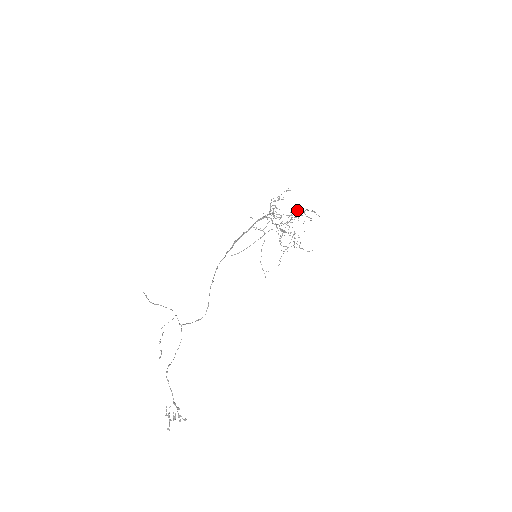
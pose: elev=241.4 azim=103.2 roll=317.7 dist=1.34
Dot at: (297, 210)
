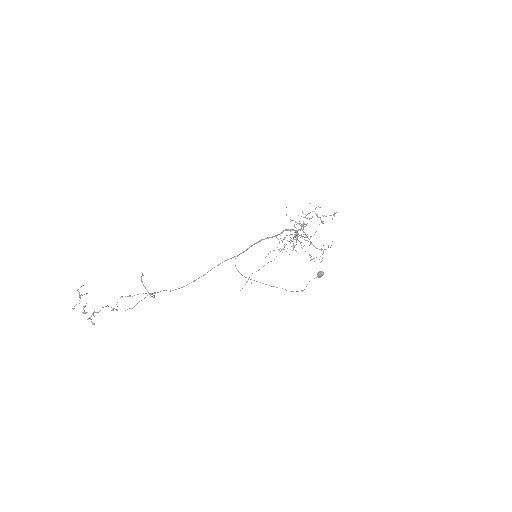
Dot at: (320, 273)
